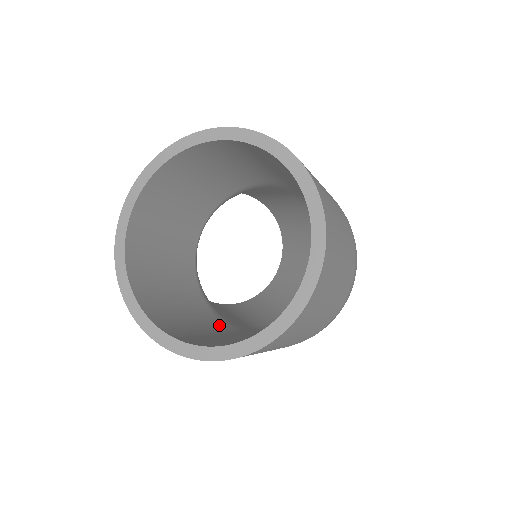
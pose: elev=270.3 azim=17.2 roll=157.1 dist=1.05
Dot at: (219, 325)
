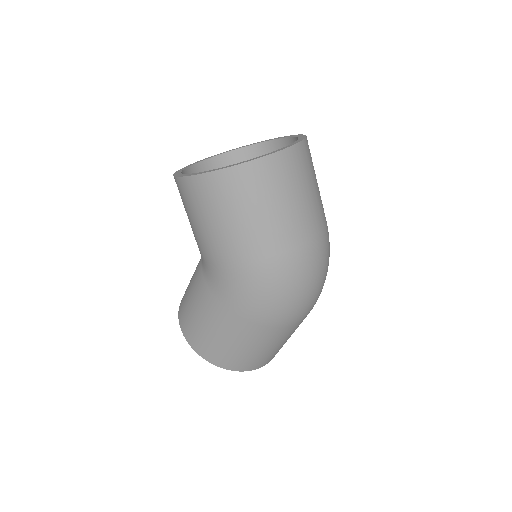
Dot at: occluded
